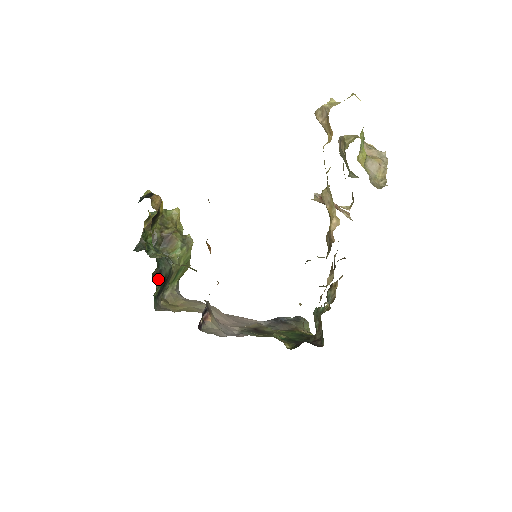
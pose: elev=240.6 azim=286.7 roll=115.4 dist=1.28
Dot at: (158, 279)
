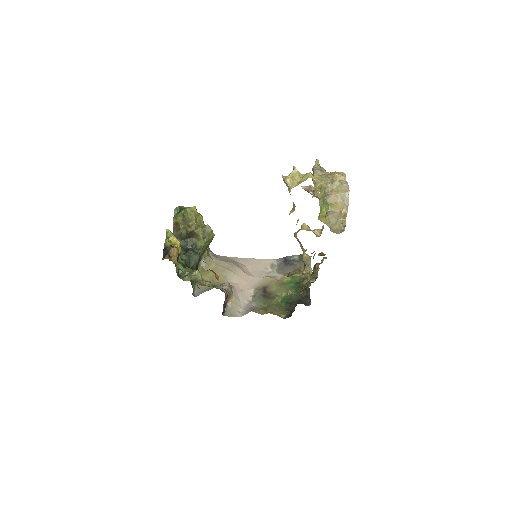
Dot at: occluded
